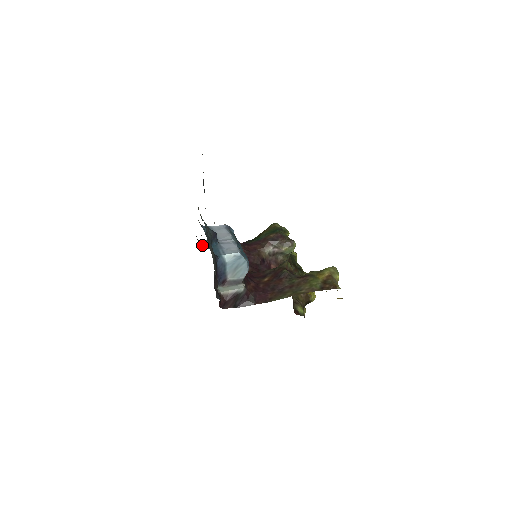
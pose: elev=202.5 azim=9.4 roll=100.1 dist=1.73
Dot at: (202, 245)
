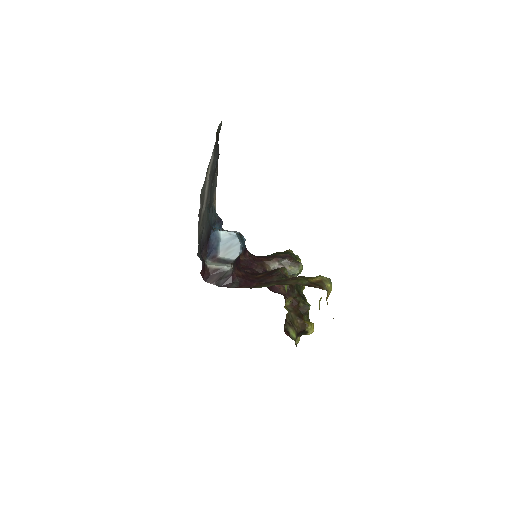
Dot at: occluded
